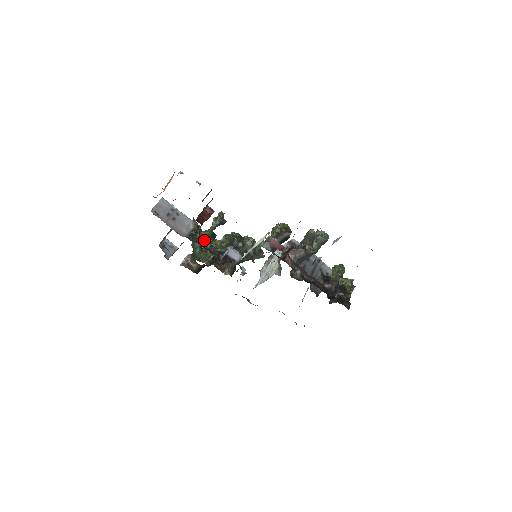
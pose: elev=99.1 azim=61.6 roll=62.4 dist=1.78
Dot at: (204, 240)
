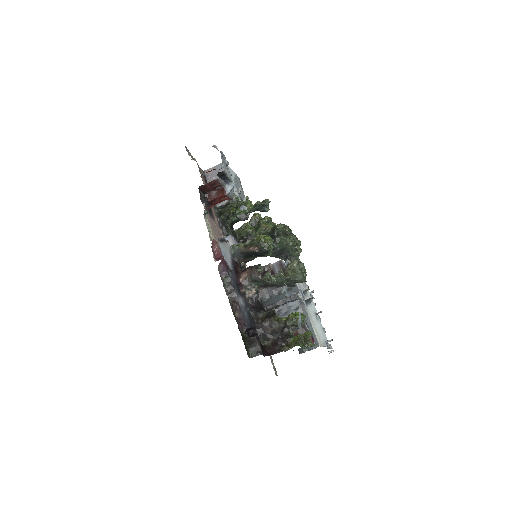
Dot at: (227, 217)
